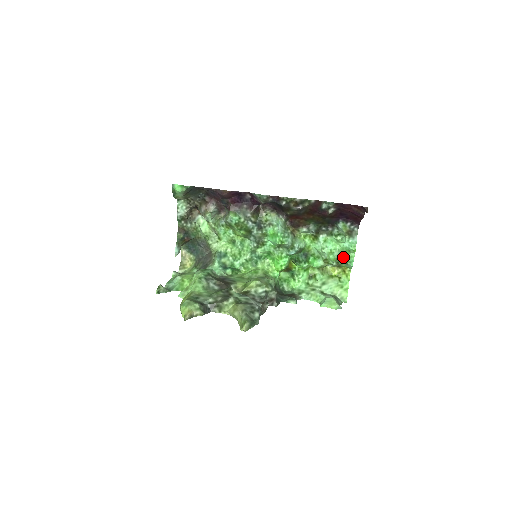
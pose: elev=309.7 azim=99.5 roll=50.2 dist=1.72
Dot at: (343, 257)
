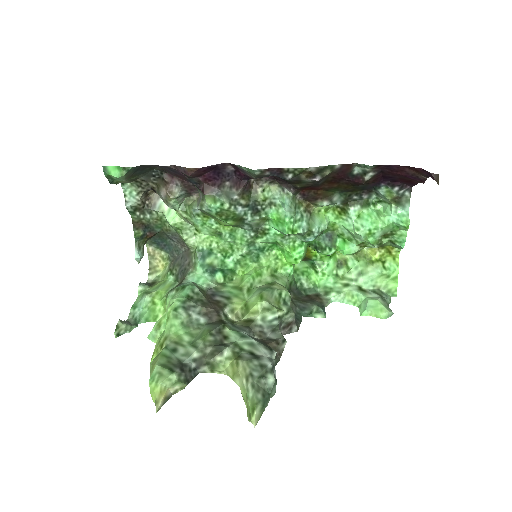
Dot at: (388, 235)
